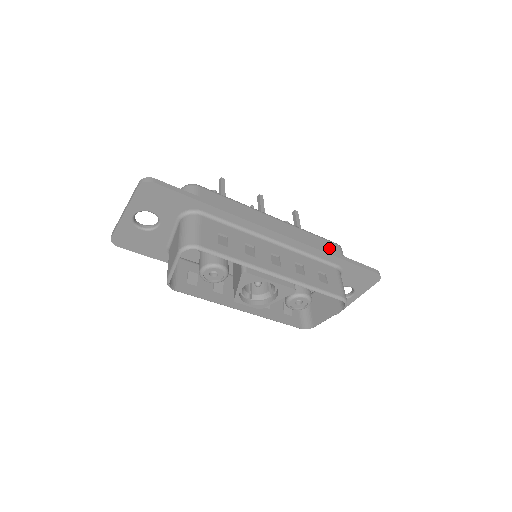
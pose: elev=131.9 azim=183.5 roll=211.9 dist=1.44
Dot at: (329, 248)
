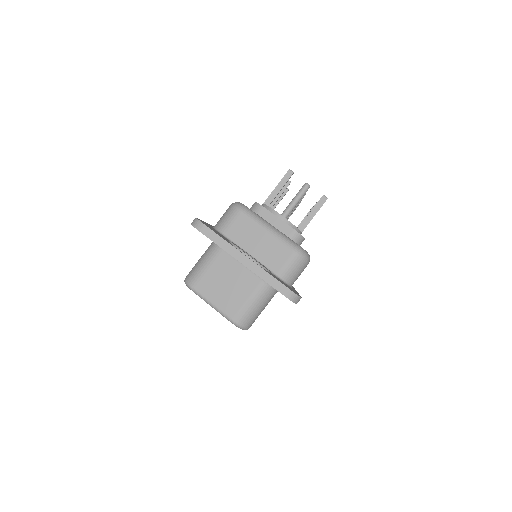
Dot at: occluded
